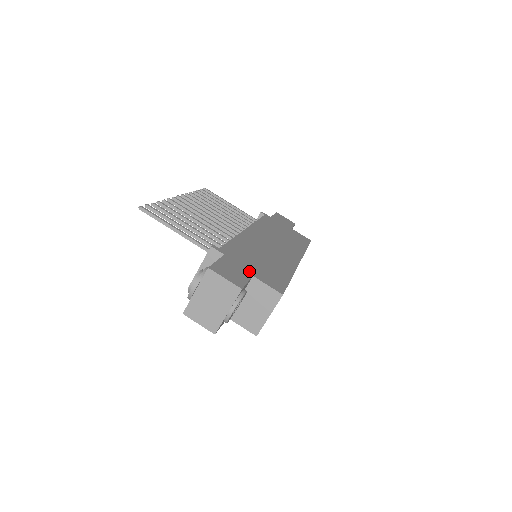
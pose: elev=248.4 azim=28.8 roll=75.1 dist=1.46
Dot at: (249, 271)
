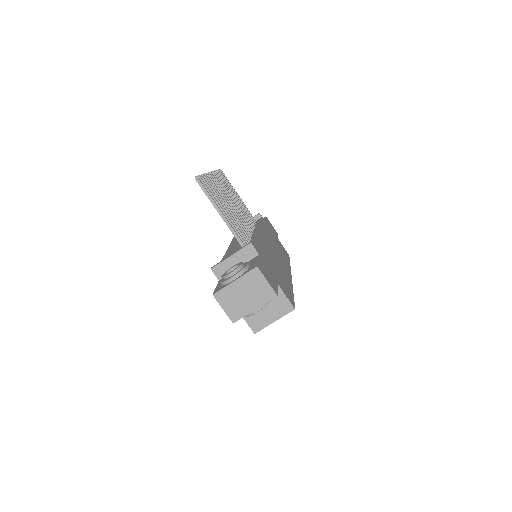
Dot at: (275, 278)
